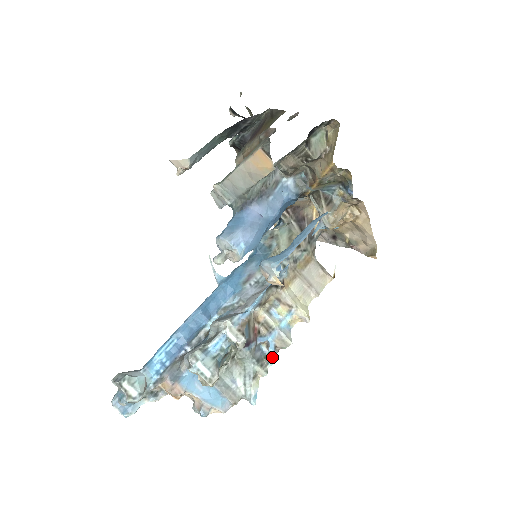
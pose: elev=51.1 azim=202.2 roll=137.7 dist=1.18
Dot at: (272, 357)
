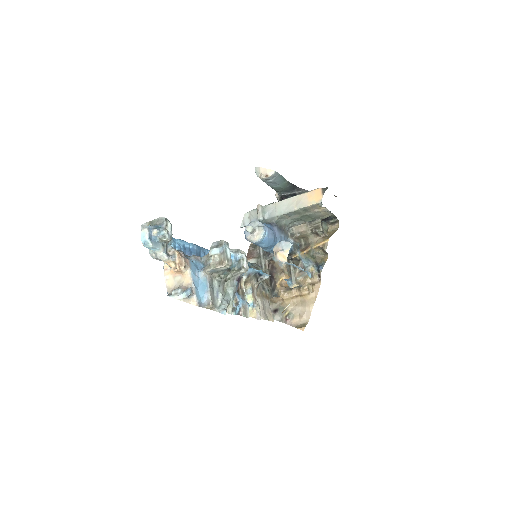
Dot at: (237, 311)
